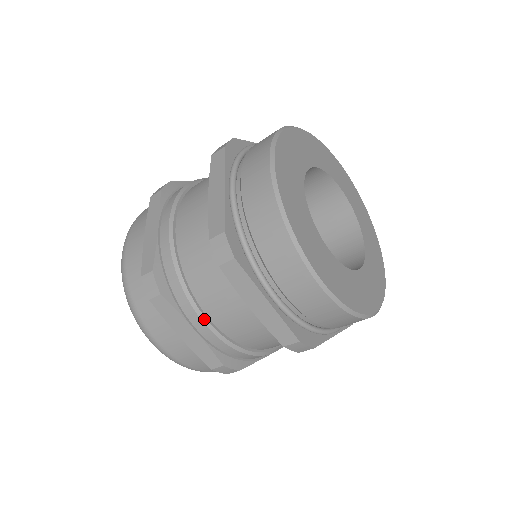
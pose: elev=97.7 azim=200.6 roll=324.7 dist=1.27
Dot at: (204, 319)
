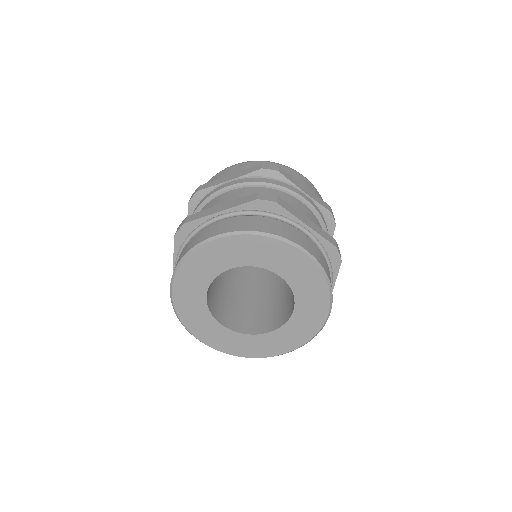
Dot at: occluded
